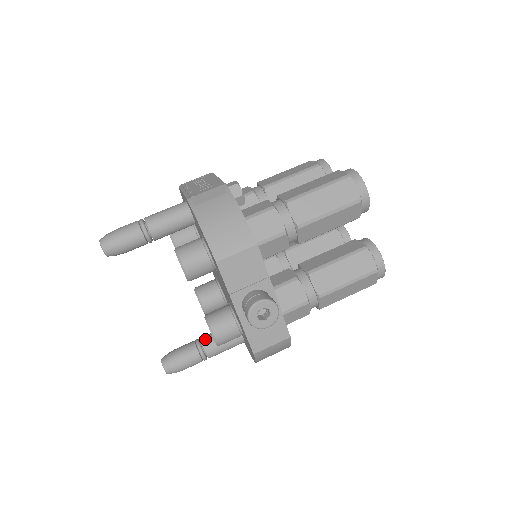
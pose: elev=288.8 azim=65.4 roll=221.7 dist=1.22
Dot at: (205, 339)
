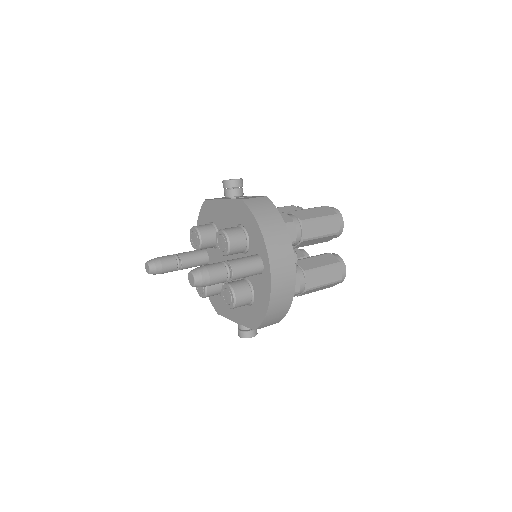
Dot at: occluded
